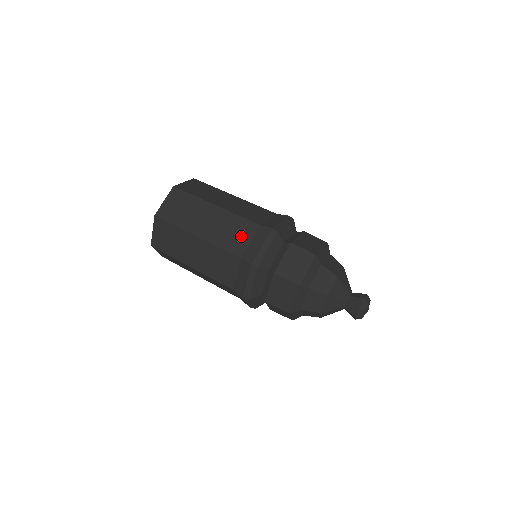
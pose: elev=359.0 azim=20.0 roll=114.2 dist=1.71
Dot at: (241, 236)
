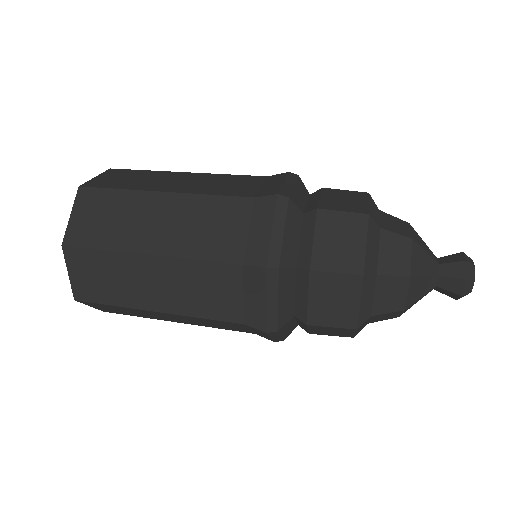
Dot at: (227, 227)
